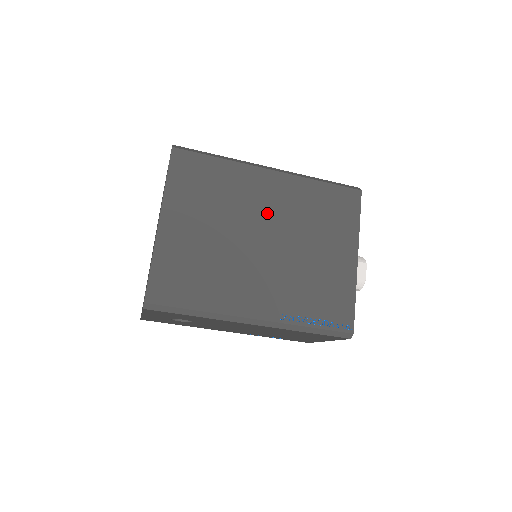
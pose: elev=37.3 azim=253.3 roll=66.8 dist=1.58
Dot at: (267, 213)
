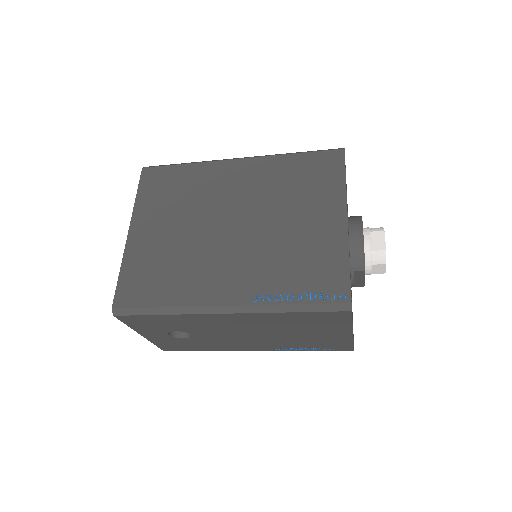
Dot at: (235, 199)
